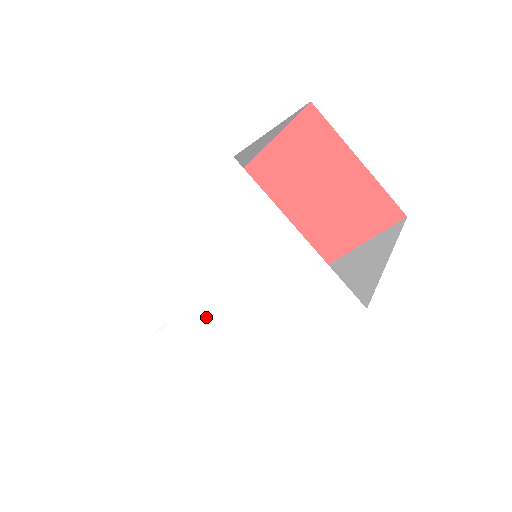
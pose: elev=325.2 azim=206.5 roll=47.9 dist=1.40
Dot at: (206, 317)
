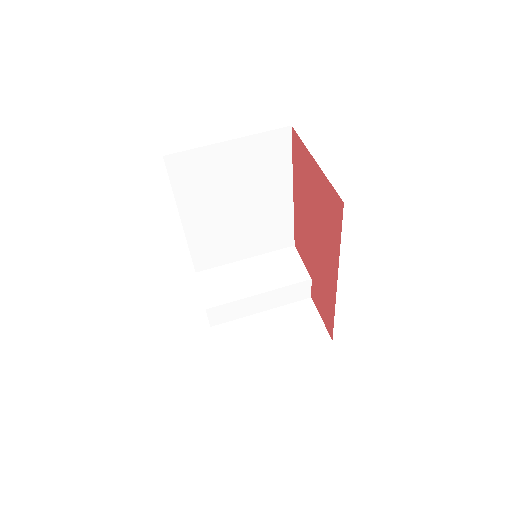
Dot at: occluded
